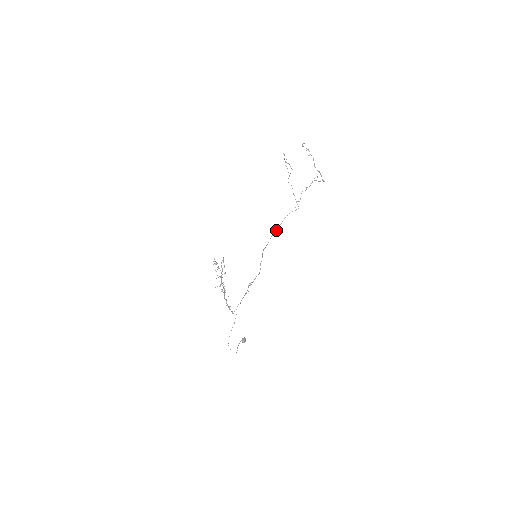
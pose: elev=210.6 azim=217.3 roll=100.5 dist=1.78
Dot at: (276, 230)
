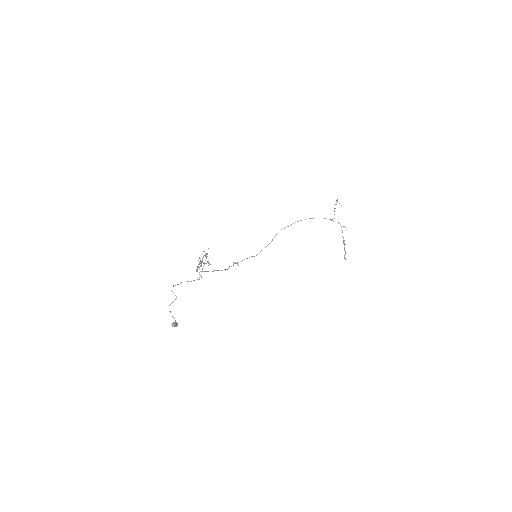
Dot at: (305, 219)
